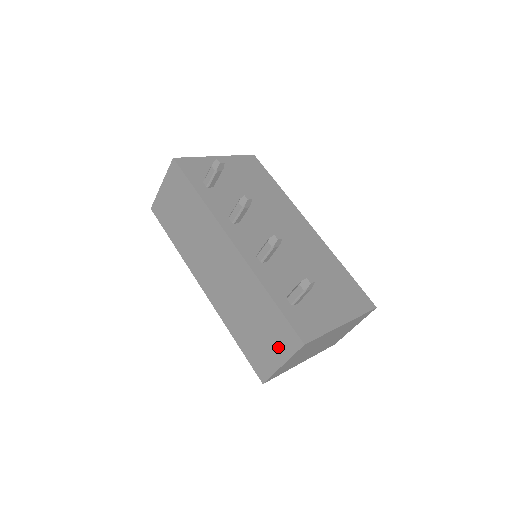
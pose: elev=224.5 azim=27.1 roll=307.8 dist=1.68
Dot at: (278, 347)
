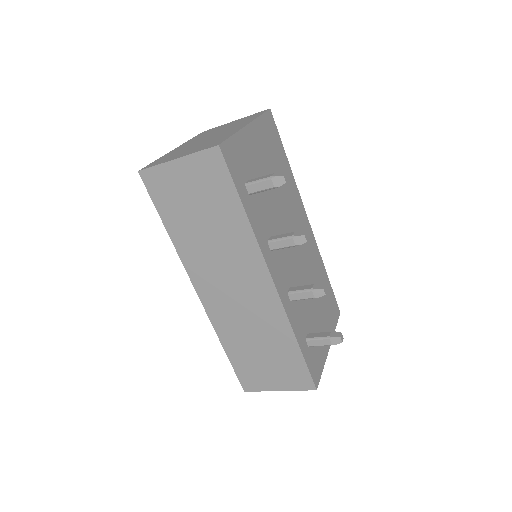
Dot at: (283, 379)
